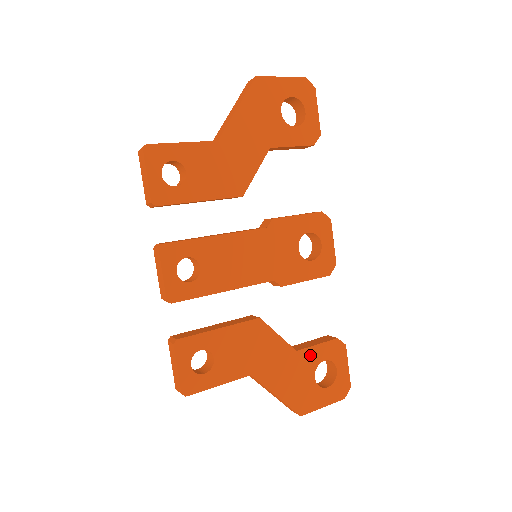
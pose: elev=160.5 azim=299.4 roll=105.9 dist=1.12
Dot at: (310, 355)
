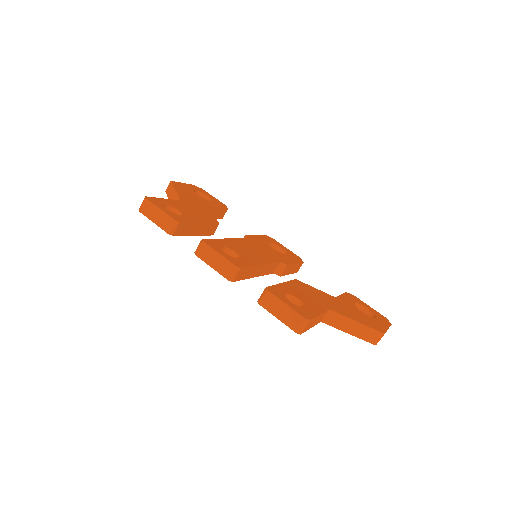
Dot at: (345, 300)
